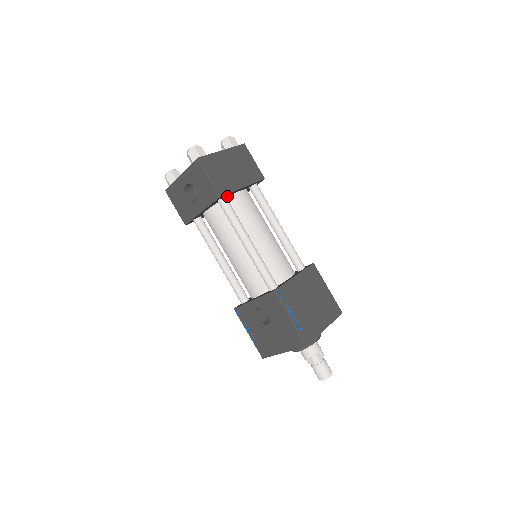
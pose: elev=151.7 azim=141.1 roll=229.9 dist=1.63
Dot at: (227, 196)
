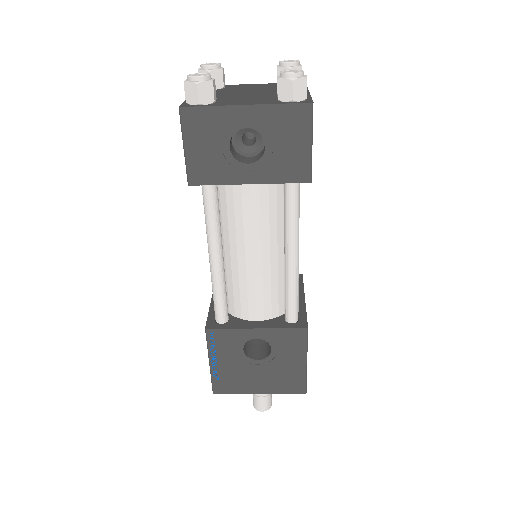
Dot at: occluded
